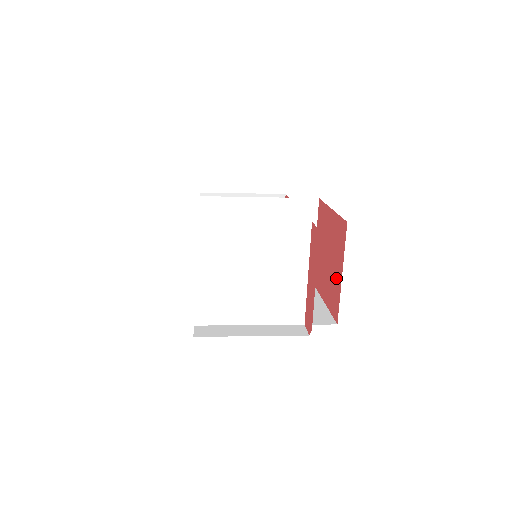
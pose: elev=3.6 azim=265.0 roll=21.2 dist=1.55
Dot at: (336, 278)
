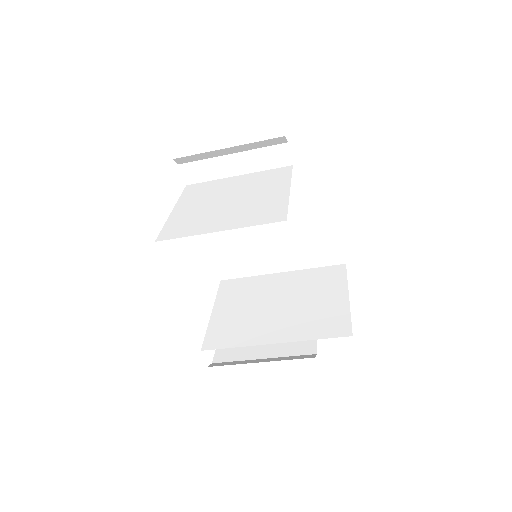
Dot at: occluded
